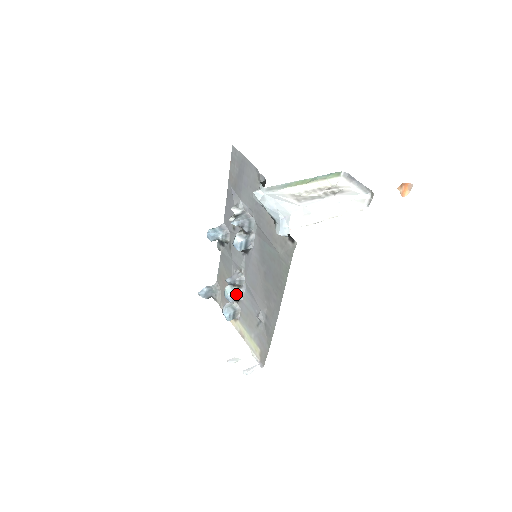
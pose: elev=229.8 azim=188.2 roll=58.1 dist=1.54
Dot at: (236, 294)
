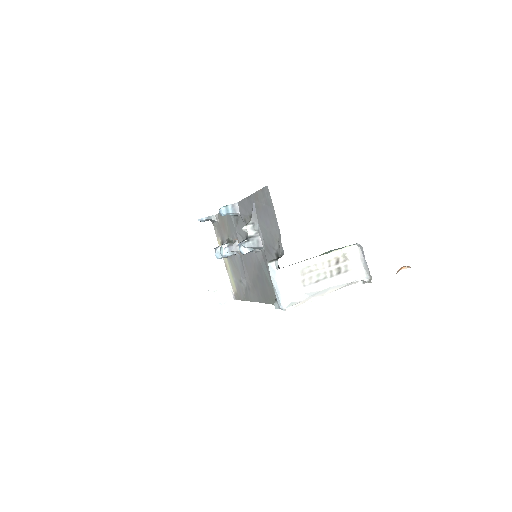
Dot at: (230, 255)
